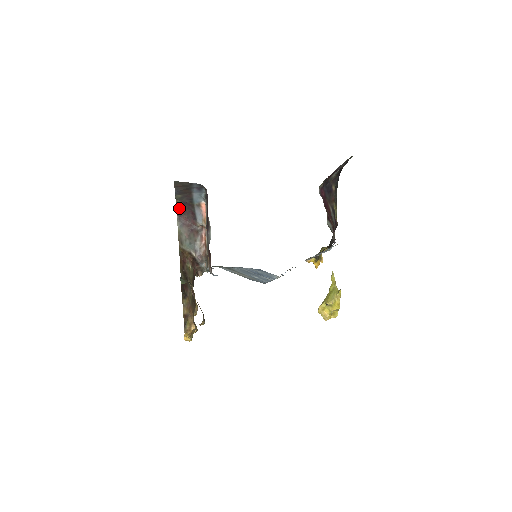
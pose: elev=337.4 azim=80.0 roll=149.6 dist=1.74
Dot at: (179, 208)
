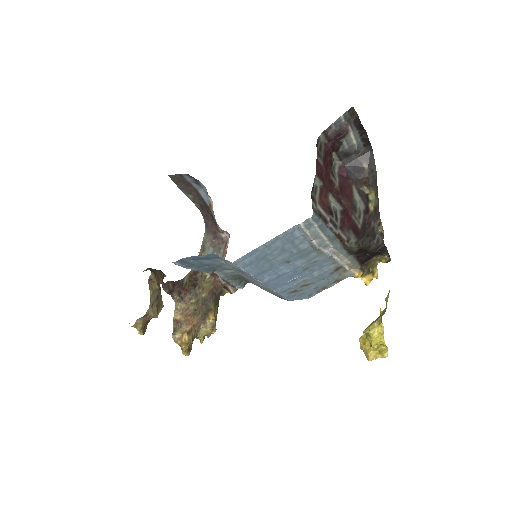
Dot at: (203, 214)
